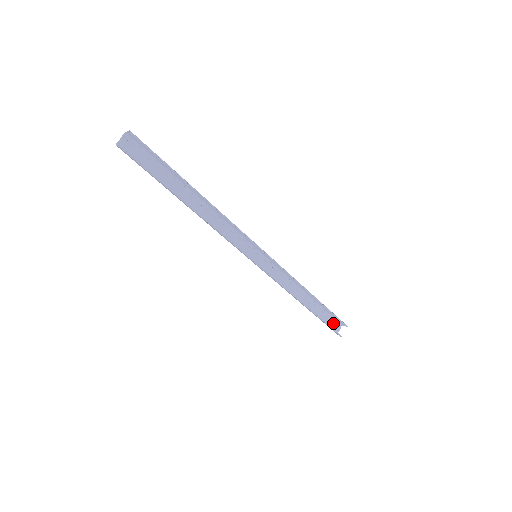
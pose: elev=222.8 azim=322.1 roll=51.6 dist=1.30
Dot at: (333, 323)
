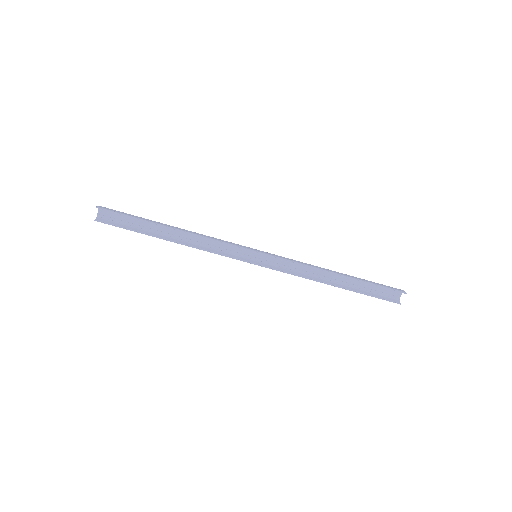
Dot at: (388, 290)
